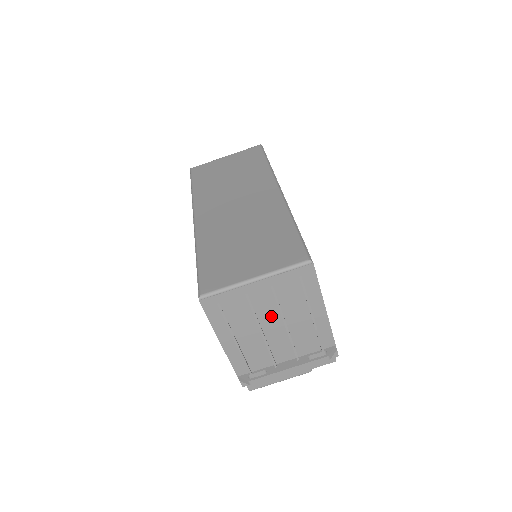
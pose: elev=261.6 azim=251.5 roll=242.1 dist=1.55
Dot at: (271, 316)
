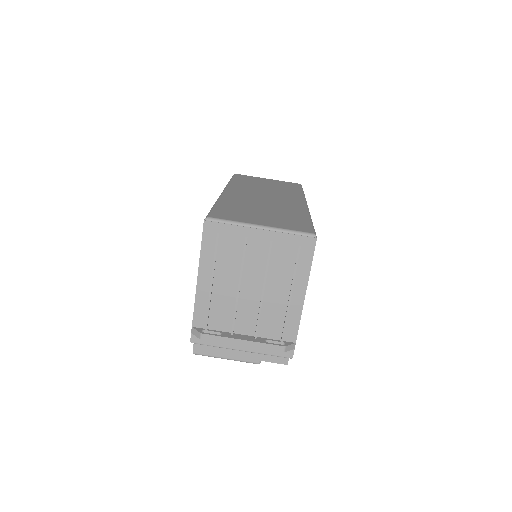
Dot at: (255, 274)
